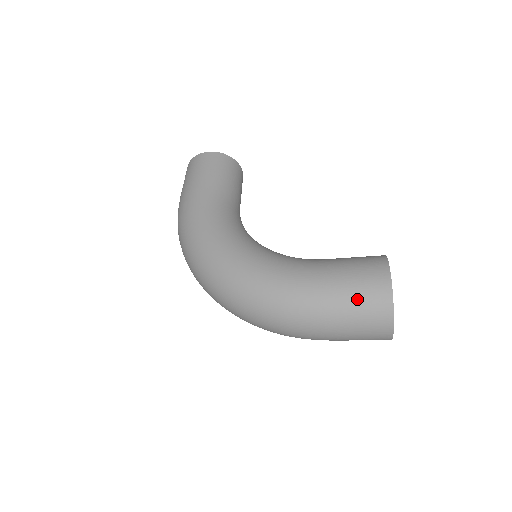
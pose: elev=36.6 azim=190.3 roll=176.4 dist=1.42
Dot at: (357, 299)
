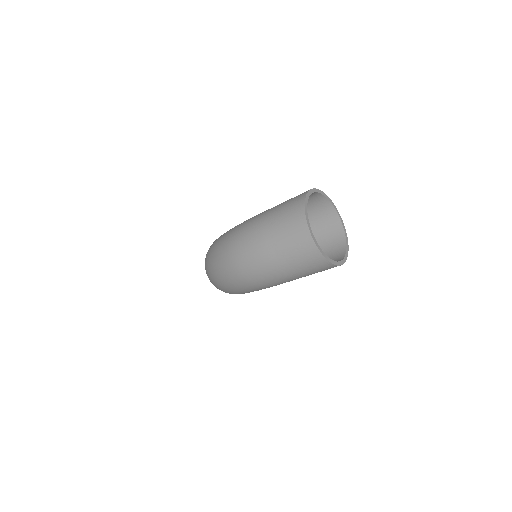
Dot at: (280, 208)
